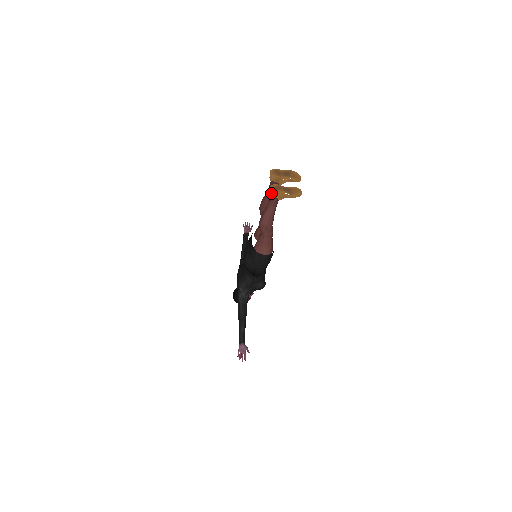
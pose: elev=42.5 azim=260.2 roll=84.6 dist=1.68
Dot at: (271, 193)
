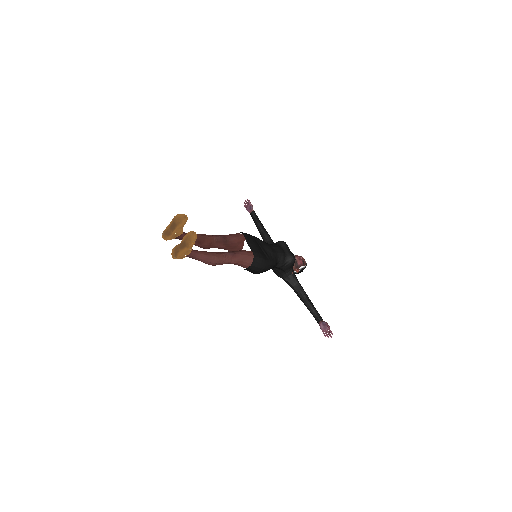
Dot at: occluded
